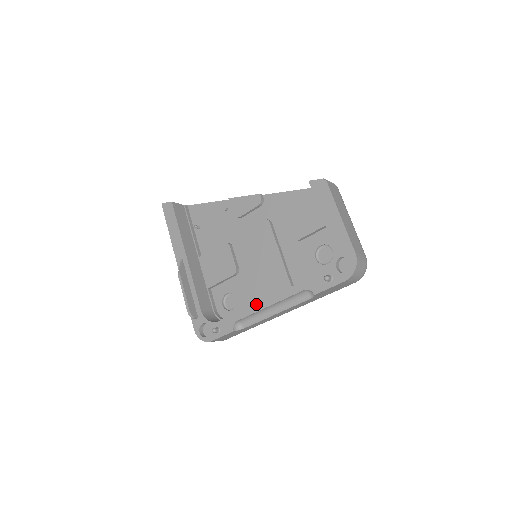
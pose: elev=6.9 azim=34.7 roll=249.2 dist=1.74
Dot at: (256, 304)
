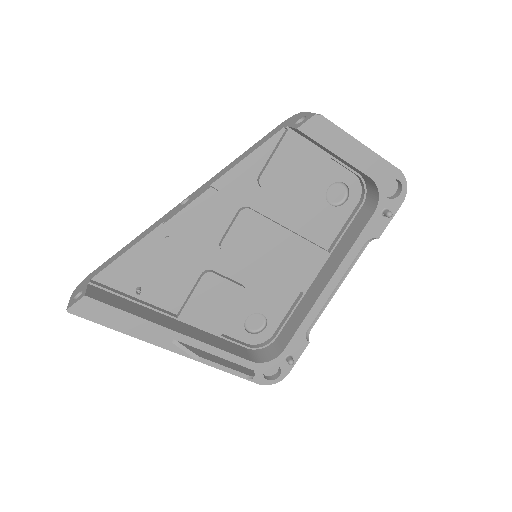
Dot at: (319, 299)
